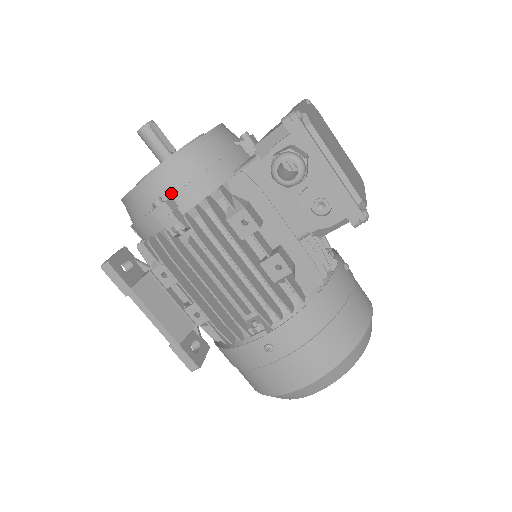
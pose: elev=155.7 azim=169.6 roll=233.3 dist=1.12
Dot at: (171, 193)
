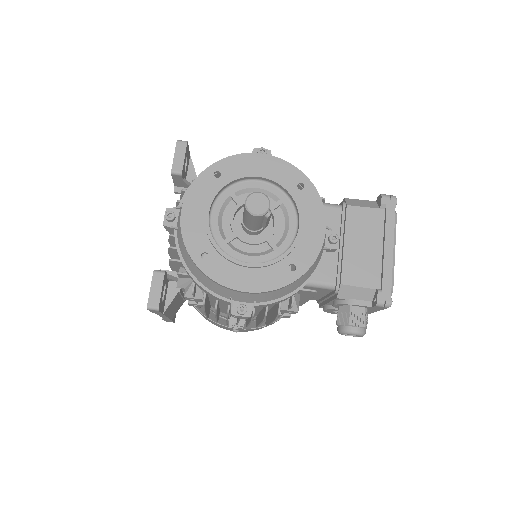
Dot at: (256, 302)
